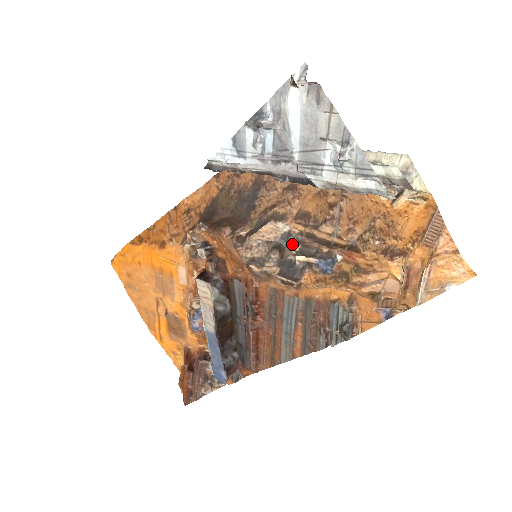
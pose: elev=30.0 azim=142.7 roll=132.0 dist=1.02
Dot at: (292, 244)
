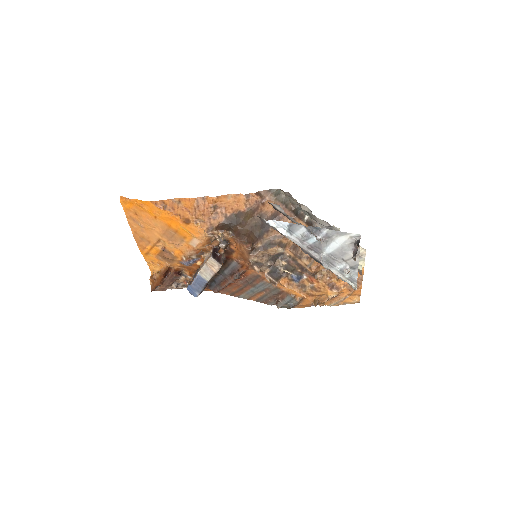
Dot at: (282, 260)
